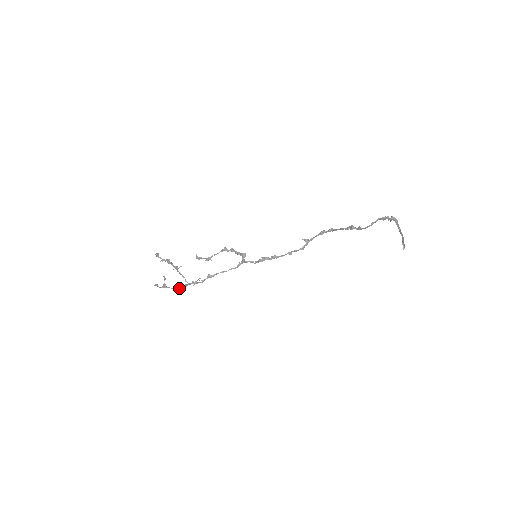
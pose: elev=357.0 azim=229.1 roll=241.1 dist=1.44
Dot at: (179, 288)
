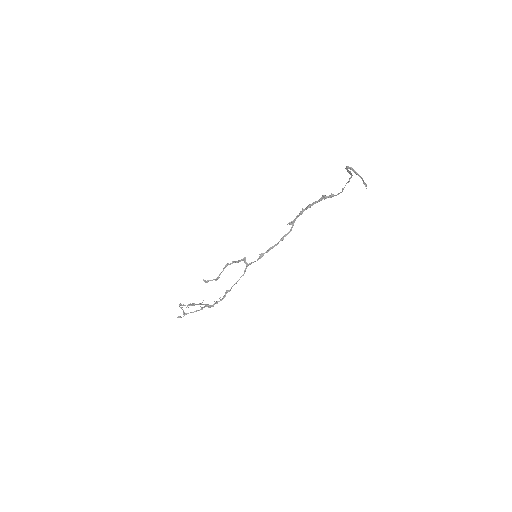
Dot at: occluded
